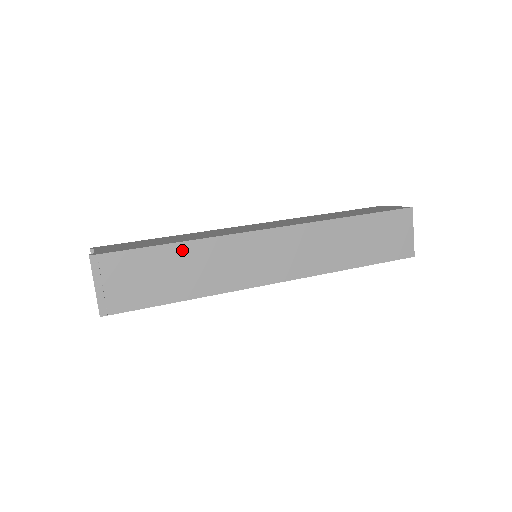
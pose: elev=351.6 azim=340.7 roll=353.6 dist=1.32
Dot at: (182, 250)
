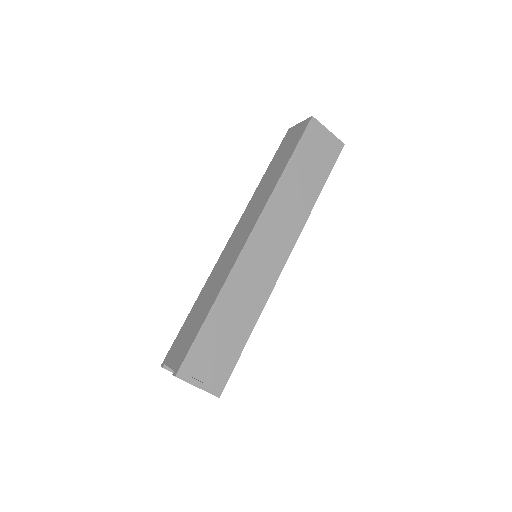
Dot at: (218, 309)
